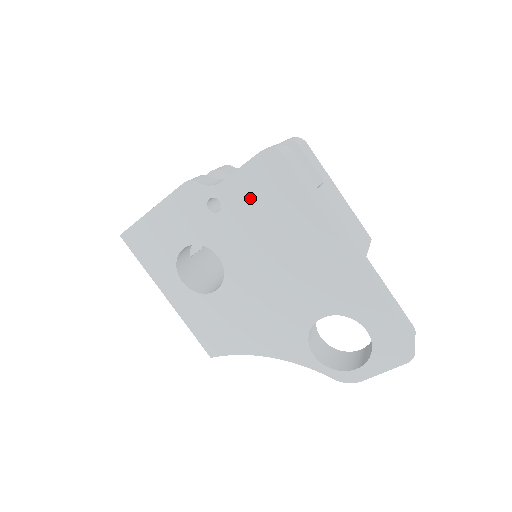
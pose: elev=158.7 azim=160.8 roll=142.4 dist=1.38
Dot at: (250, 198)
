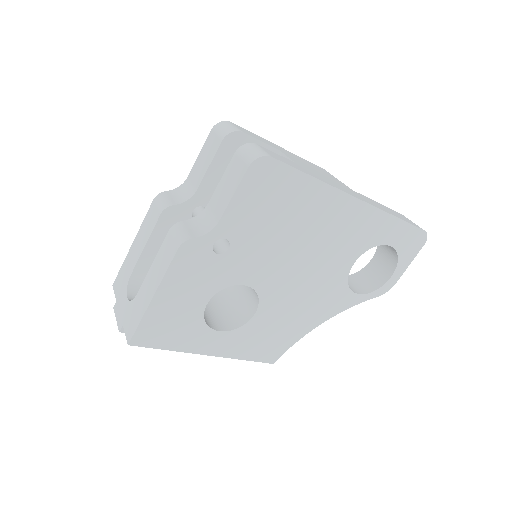
Dot at: (255, 216)
